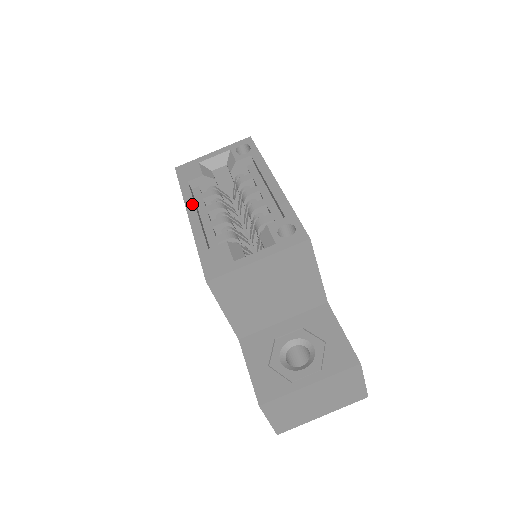
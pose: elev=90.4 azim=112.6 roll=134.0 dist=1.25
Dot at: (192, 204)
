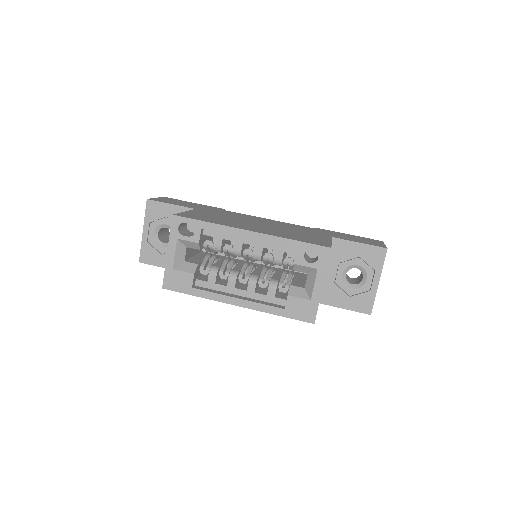
Dot at: (225, 298)
